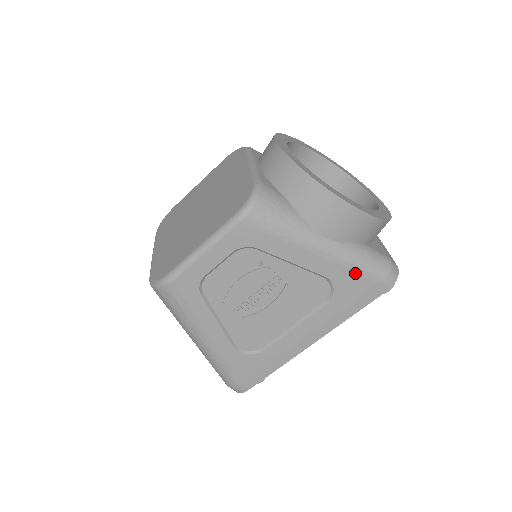
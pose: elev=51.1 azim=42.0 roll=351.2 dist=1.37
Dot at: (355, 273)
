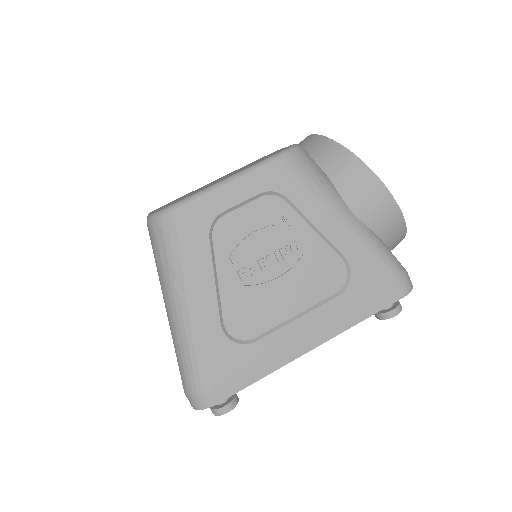
Dot at: (375, 263)
